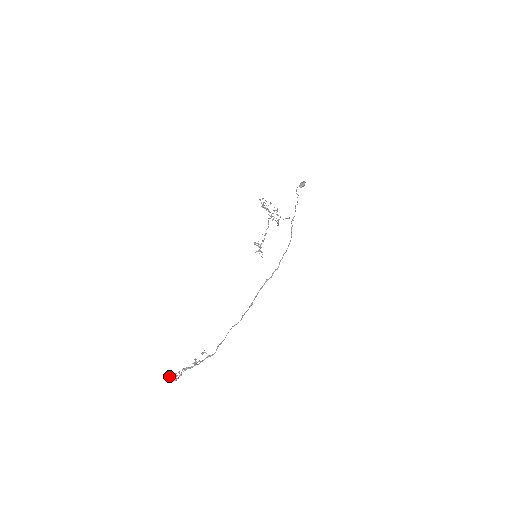
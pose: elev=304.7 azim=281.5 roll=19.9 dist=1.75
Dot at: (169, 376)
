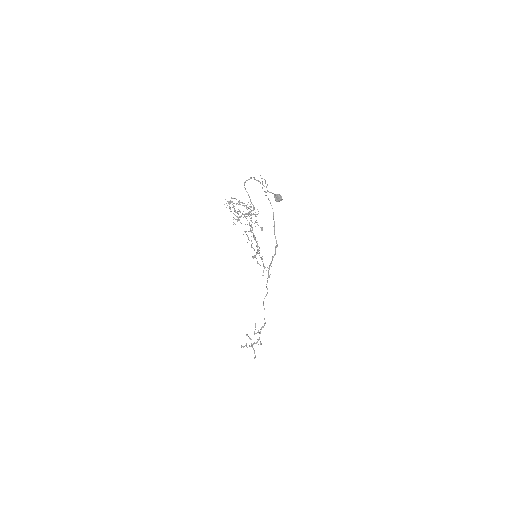
Dot at: occluded
